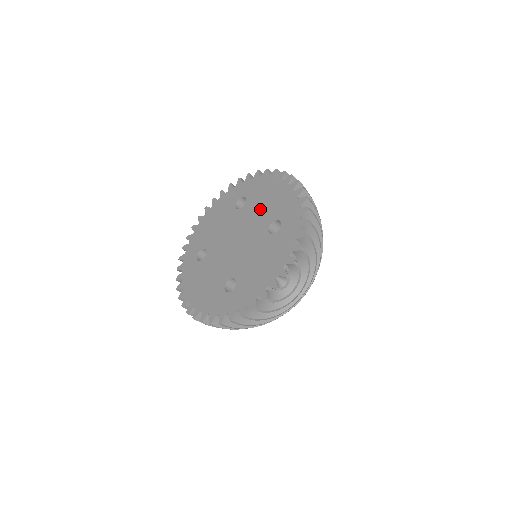
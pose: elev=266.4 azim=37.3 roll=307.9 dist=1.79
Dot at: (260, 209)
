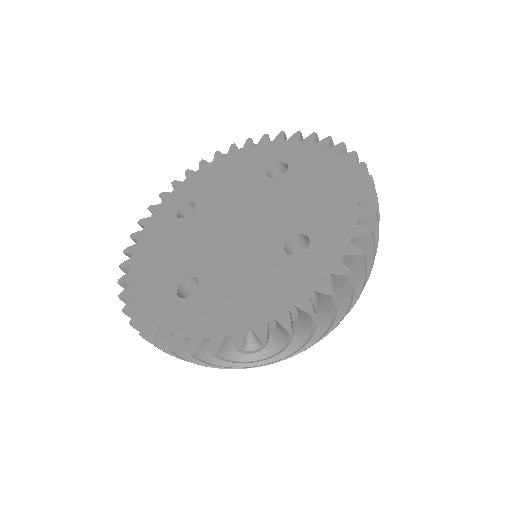
Dot at: (296, 199)
